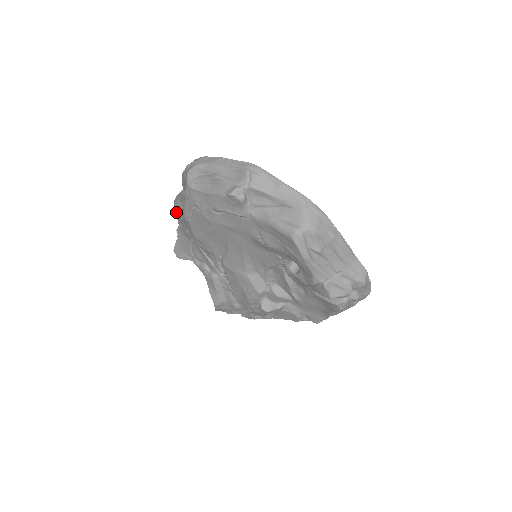
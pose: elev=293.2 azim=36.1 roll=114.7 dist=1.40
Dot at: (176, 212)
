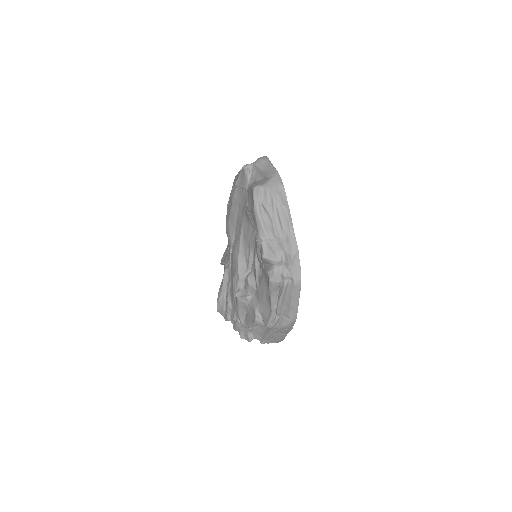
Dot at: occluded
